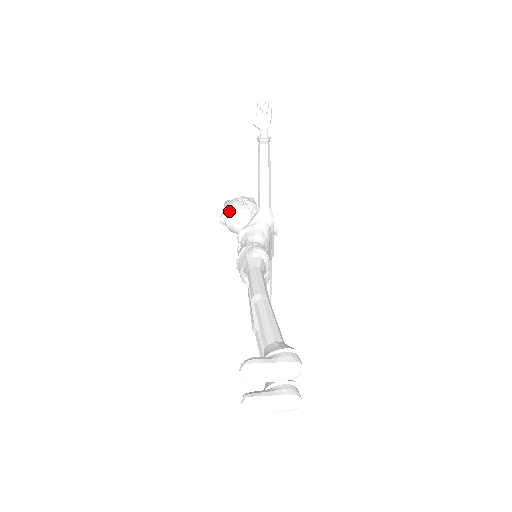
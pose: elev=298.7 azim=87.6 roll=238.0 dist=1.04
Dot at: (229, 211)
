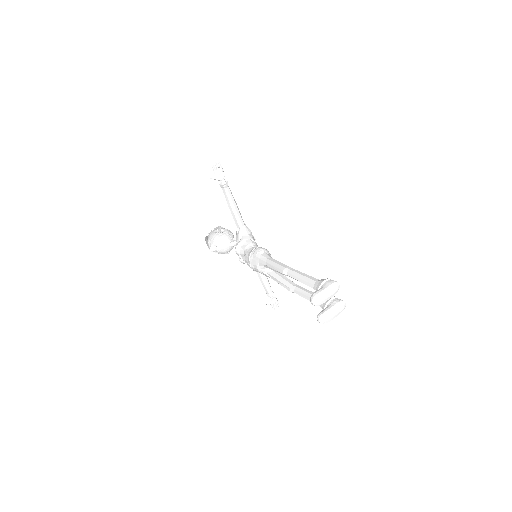
Dot at: (215, 241)
